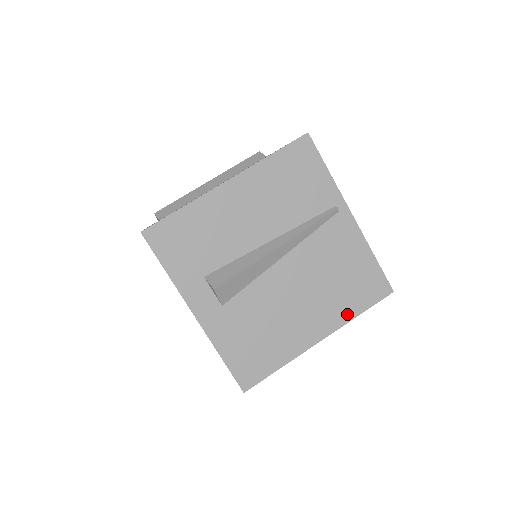
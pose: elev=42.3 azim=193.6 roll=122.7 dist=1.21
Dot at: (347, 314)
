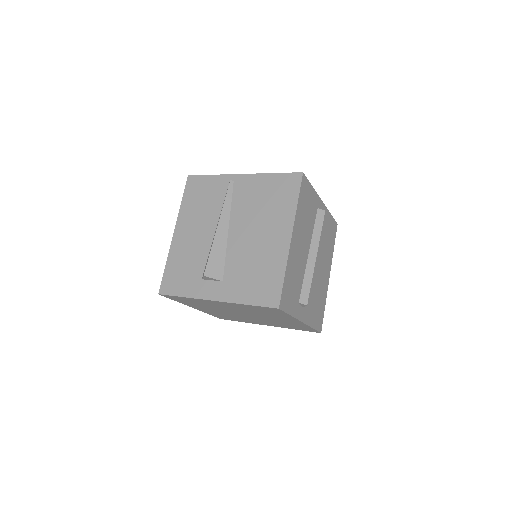
Dot at: (290, 211)
